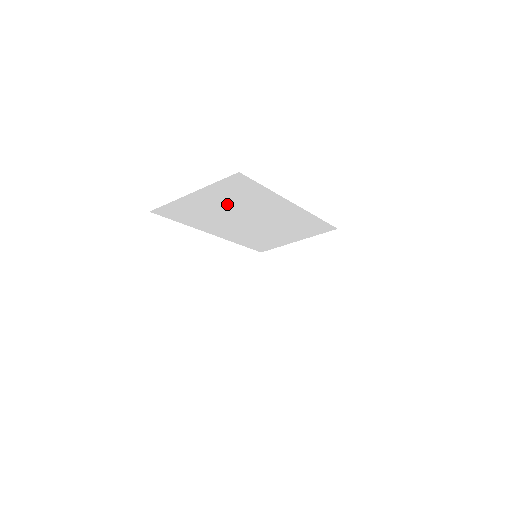
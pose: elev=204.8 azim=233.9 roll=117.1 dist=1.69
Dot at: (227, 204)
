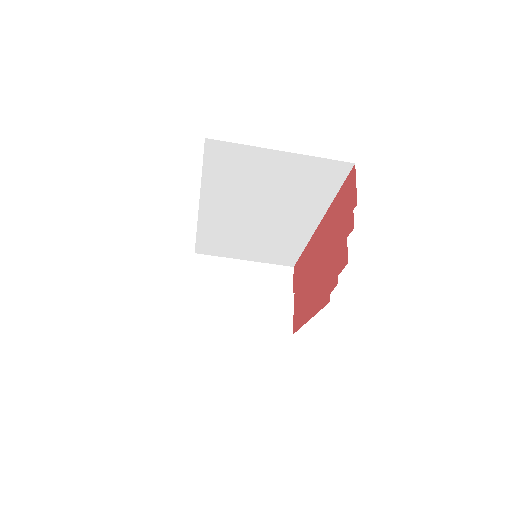
Dot at: (280, 185)
